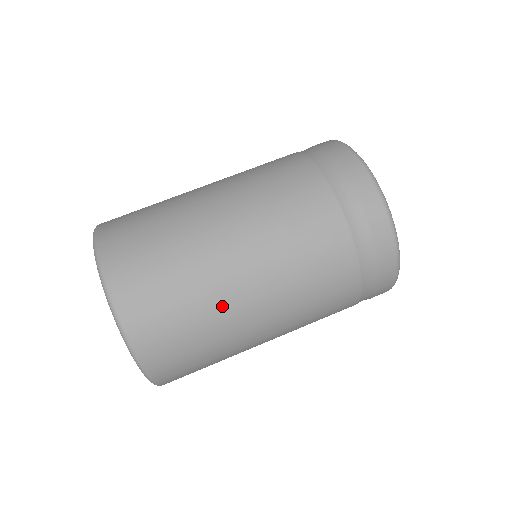
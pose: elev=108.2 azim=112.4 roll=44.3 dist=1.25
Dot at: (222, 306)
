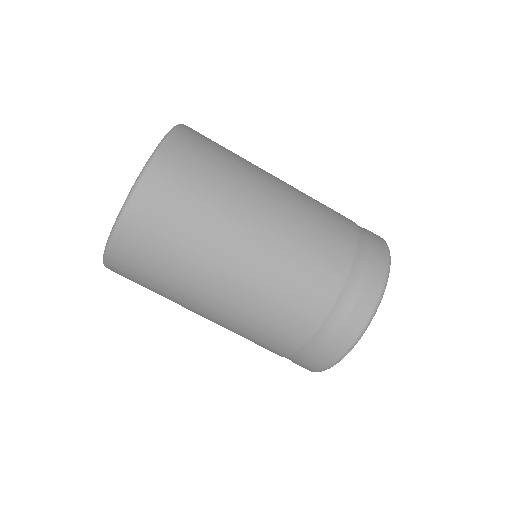
Dot at: occluded
